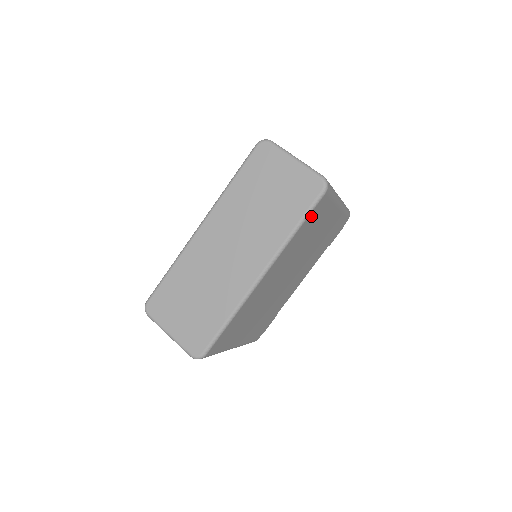
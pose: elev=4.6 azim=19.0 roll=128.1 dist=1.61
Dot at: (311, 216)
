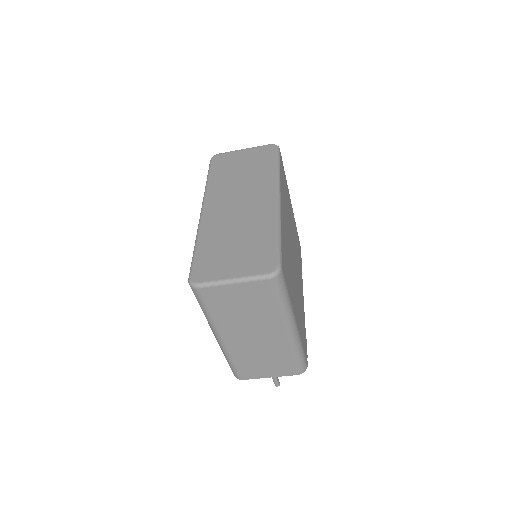
Dot at: (281, 166)
